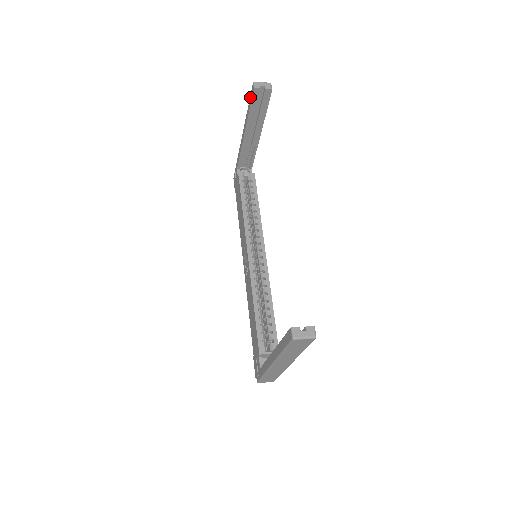
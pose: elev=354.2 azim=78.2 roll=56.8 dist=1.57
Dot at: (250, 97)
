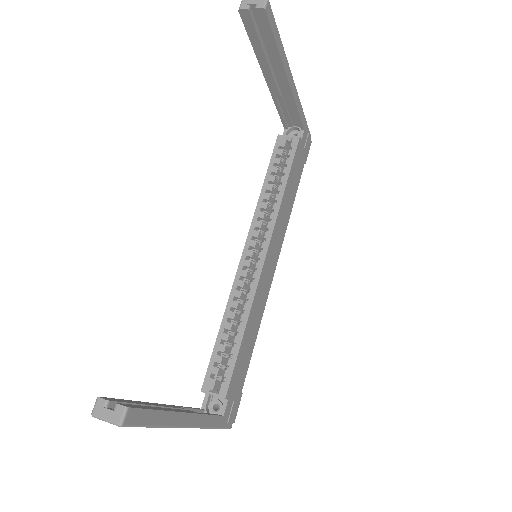
Dot at: occluded
